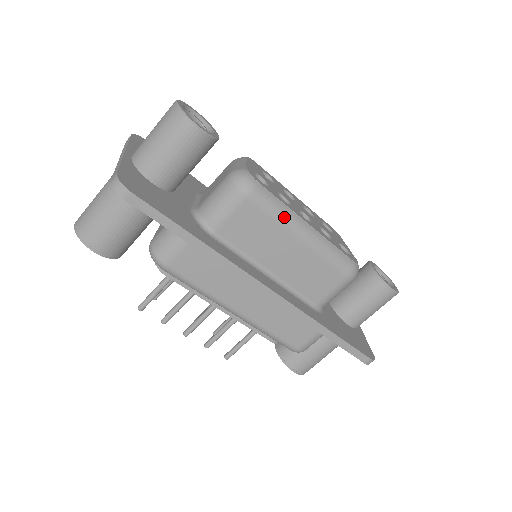
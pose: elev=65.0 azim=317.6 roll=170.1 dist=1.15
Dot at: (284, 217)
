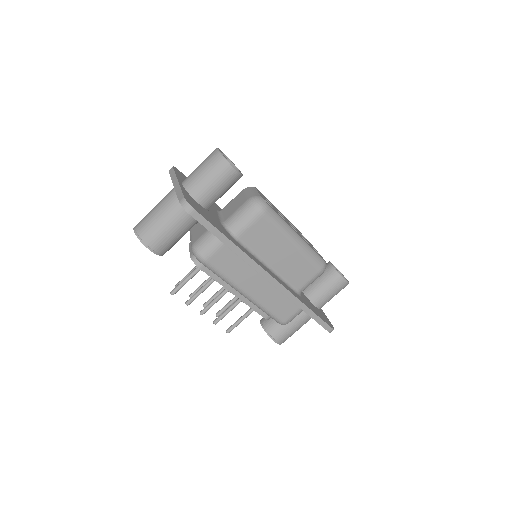
Dot at: (284, 229)
